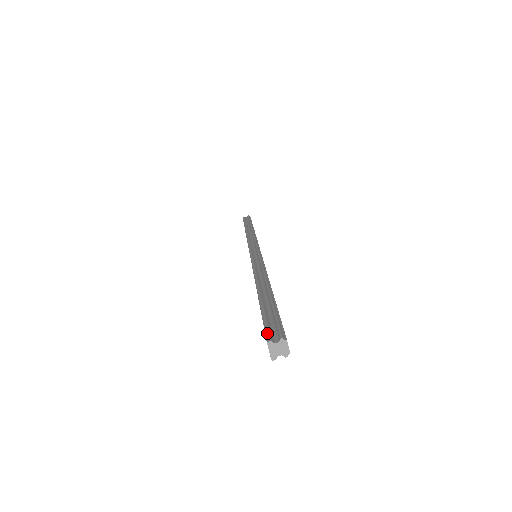
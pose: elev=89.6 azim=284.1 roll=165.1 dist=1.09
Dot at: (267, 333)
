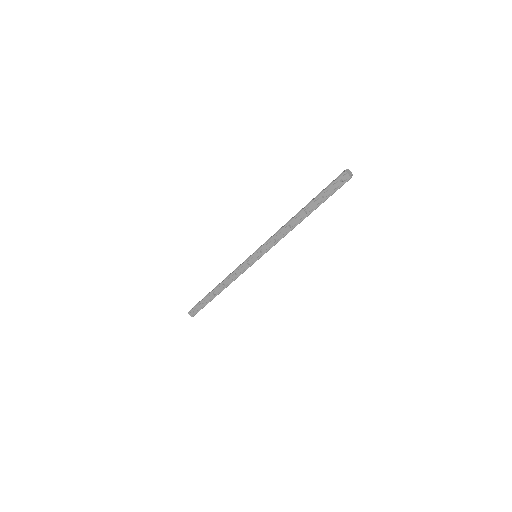
Dot at: (339, 176)
